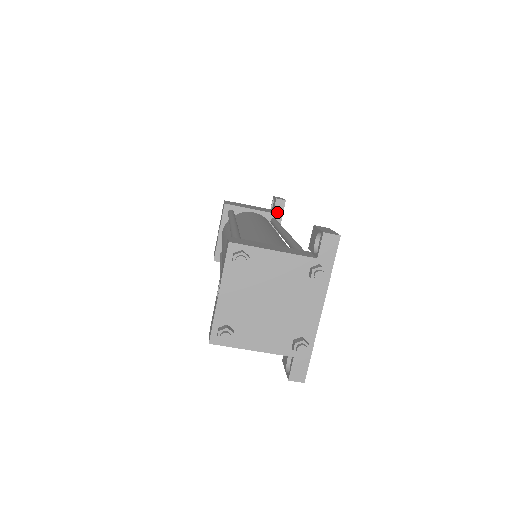
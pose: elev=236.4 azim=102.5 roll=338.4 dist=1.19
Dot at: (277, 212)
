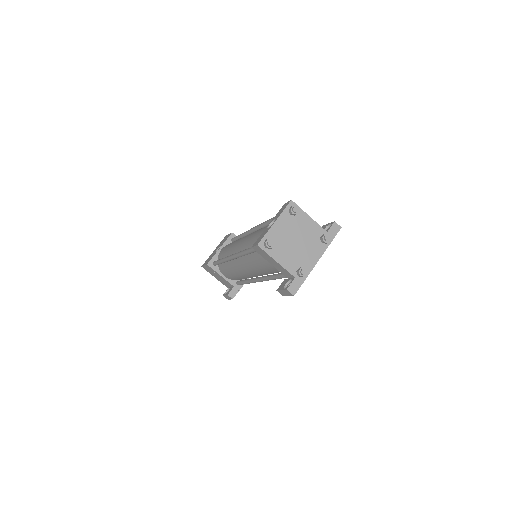
Dot at: occluded
